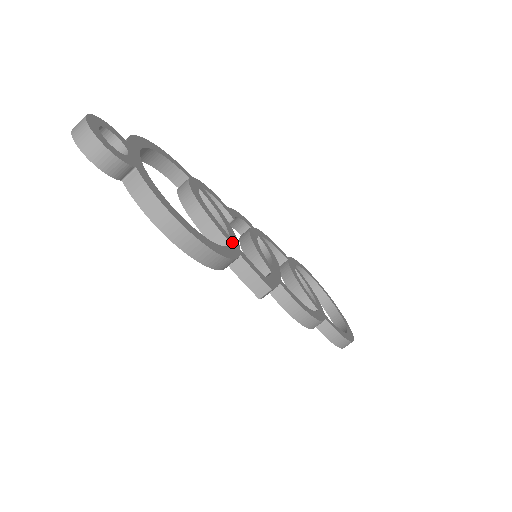
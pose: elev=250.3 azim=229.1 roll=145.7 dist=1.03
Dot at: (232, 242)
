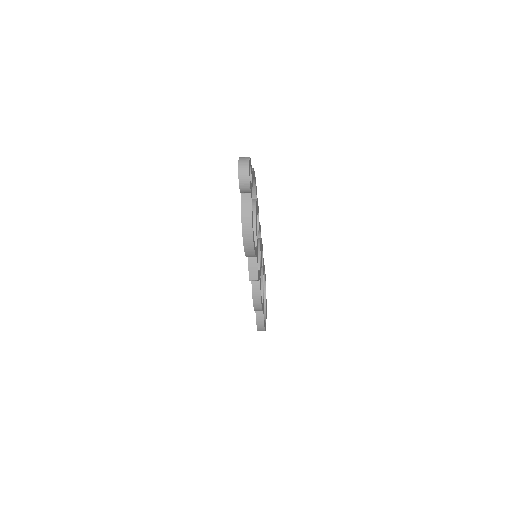
Dot at: (257, 246)
